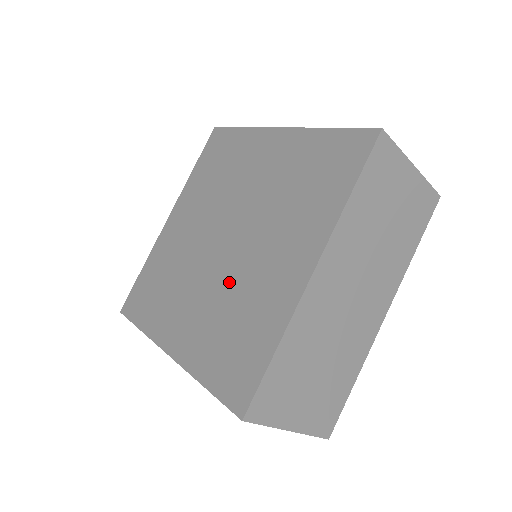
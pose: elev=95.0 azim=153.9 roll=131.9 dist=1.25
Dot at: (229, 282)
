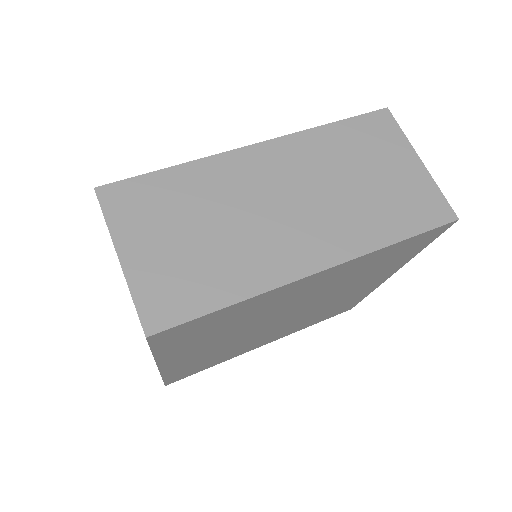
Dot at: occluded
